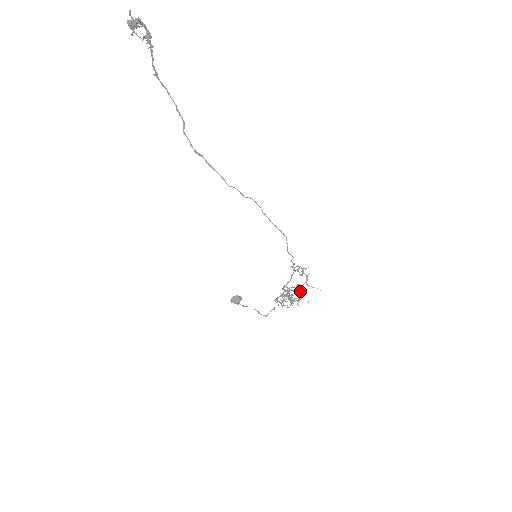
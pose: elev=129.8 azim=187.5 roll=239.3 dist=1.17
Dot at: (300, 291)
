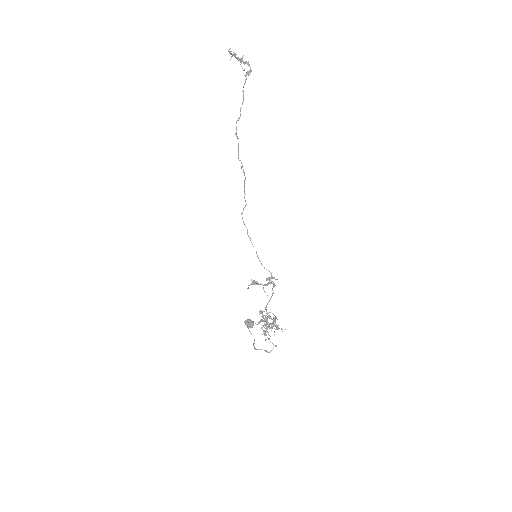
Dot at: (282, 329)
